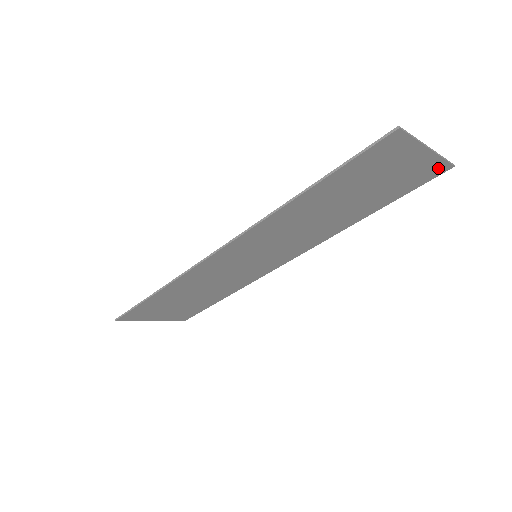
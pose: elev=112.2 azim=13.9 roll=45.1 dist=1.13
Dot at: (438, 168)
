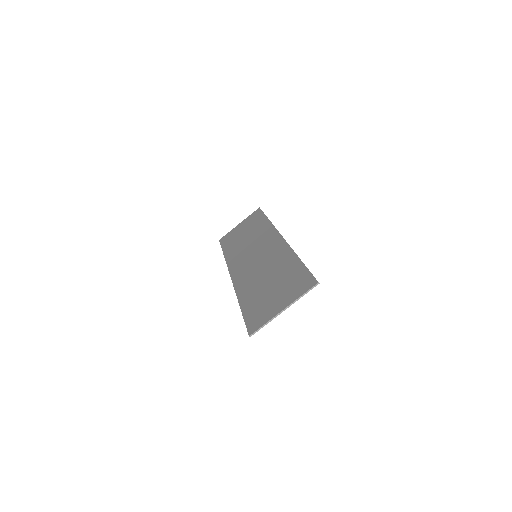
Dot at: (308, 287)
